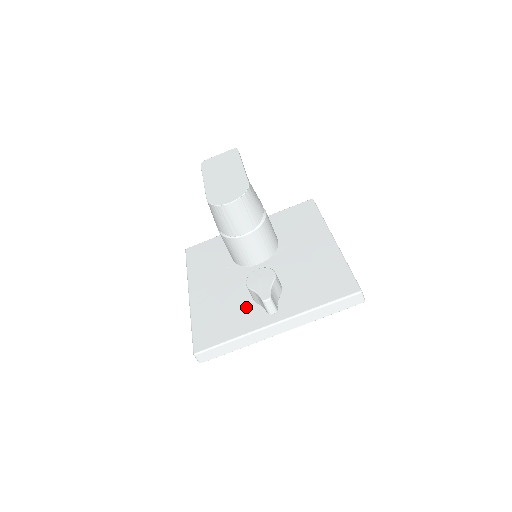
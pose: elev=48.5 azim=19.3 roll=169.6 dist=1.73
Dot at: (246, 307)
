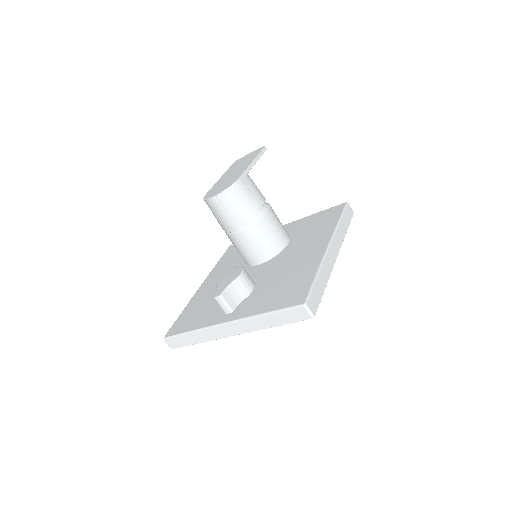
Dot at: occluded
